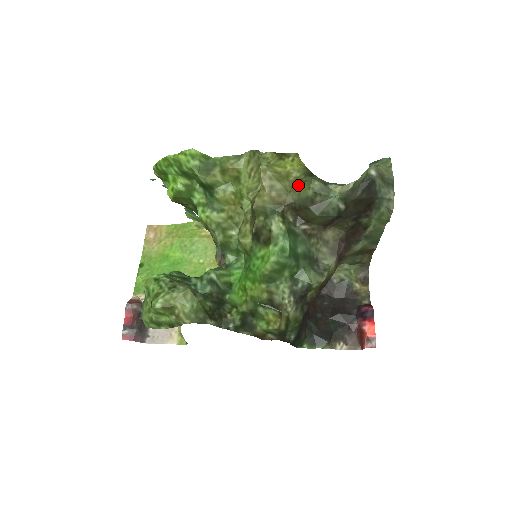
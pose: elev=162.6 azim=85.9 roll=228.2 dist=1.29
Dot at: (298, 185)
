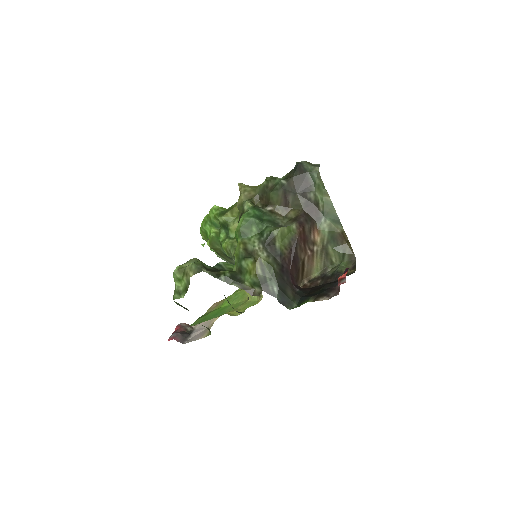
Dot at: occluded
